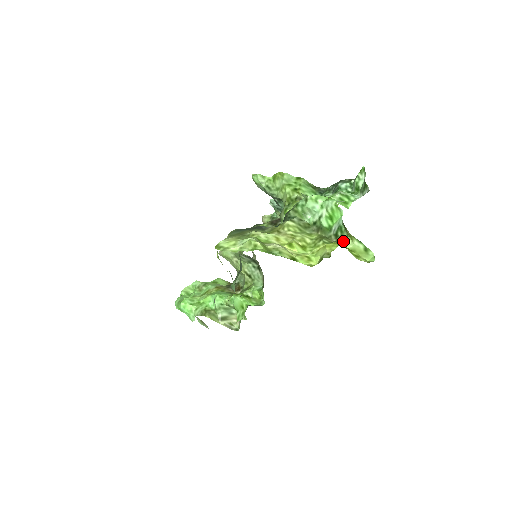
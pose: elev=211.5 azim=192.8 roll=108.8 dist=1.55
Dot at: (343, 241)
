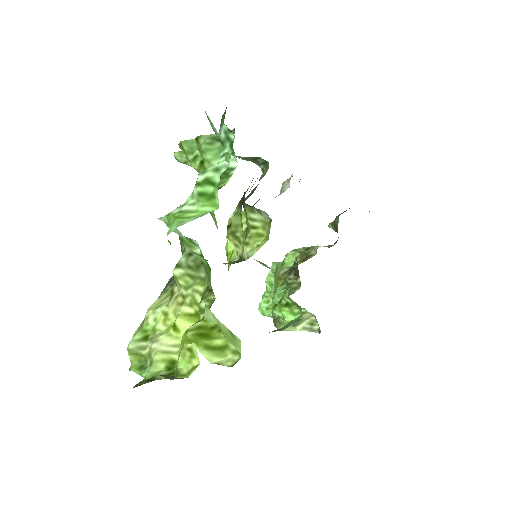
Dot at: (204, 313)
